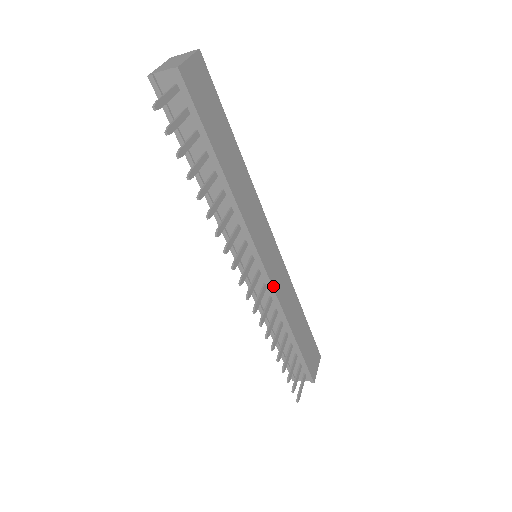
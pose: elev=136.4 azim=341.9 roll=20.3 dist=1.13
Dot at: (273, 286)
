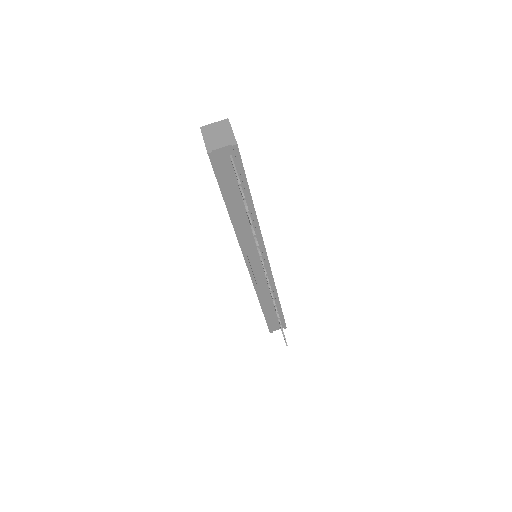
Dot at: occluded
